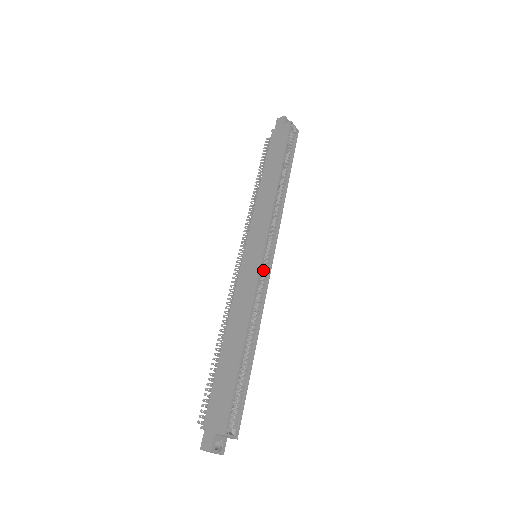
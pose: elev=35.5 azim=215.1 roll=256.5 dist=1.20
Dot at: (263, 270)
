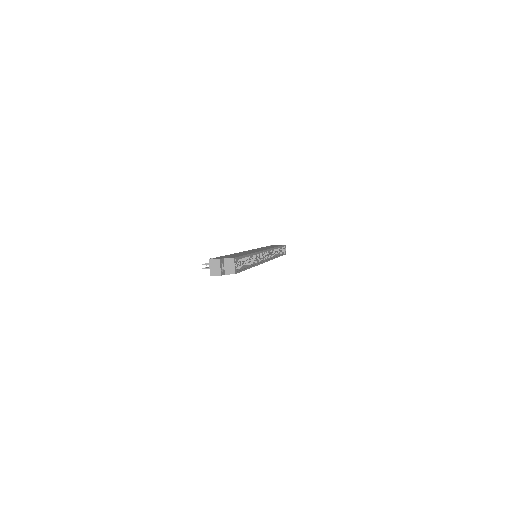
Dot at: (262, 257)
